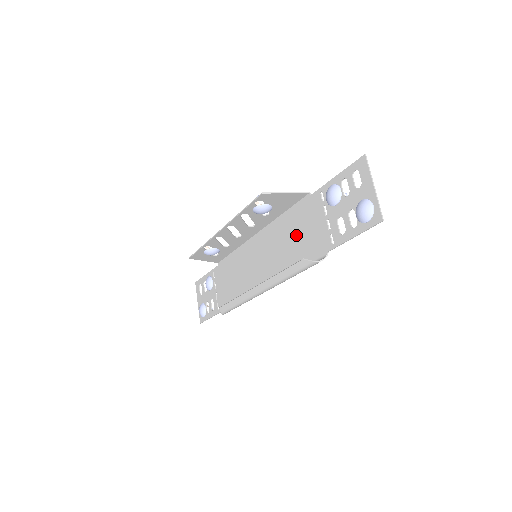
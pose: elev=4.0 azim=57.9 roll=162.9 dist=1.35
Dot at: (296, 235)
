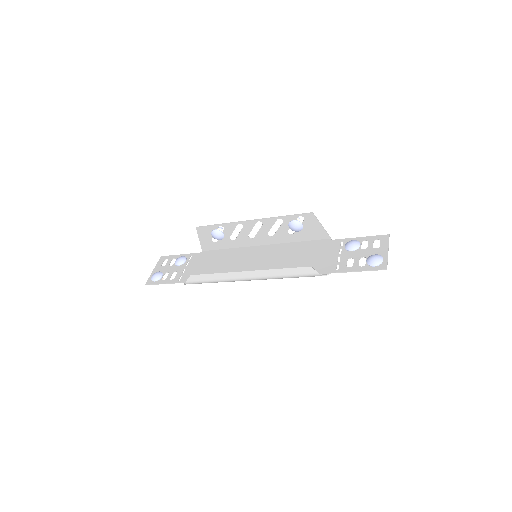
Dot at: (304, 256)
